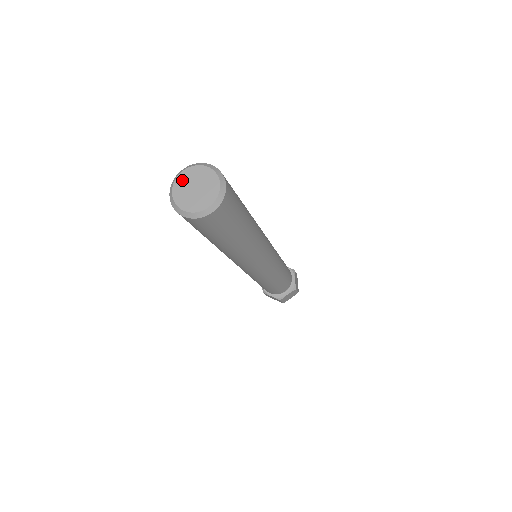
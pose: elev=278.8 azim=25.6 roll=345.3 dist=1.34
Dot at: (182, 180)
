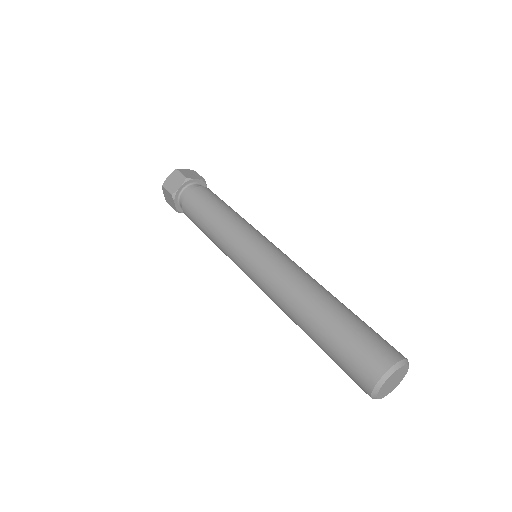
Dot at: (386, 384)
